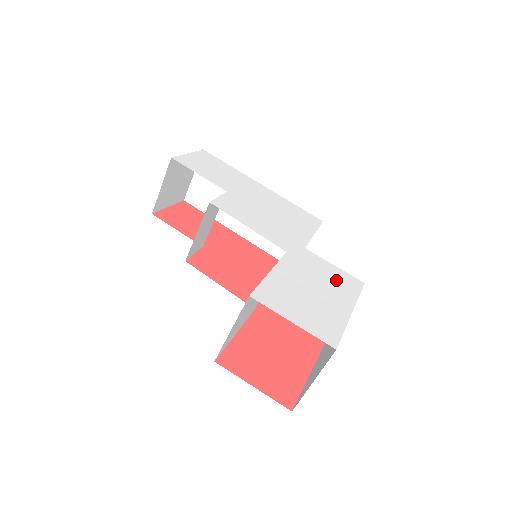
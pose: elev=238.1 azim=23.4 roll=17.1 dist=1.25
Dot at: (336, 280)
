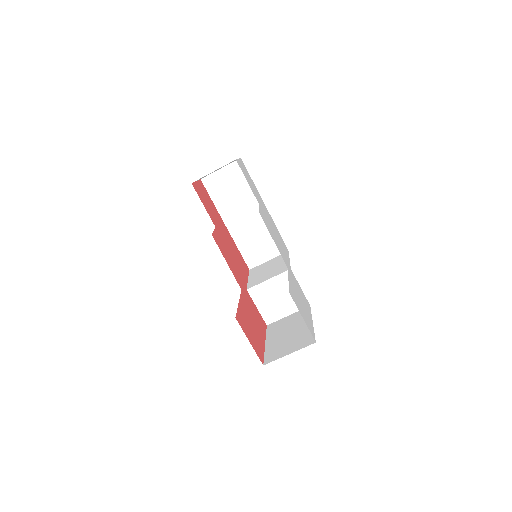
Dot at: (304, 298)
